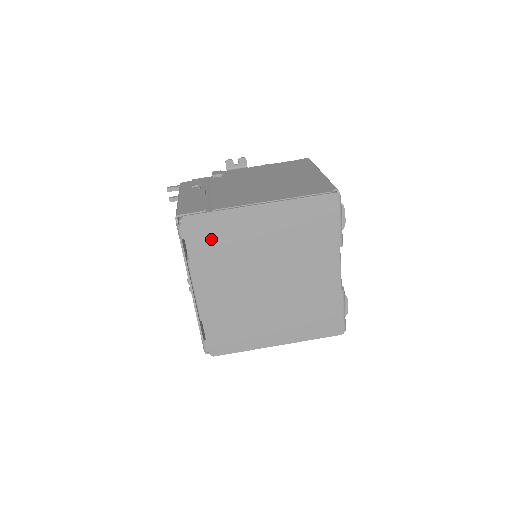
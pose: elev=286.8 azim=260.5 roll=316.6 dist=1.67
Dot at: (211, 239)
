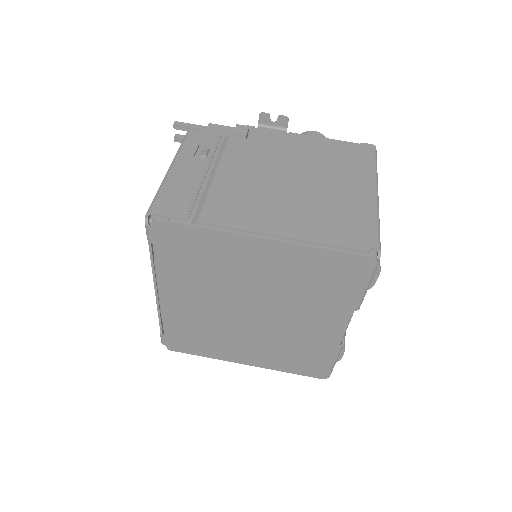
Dot at: (188, 253)
